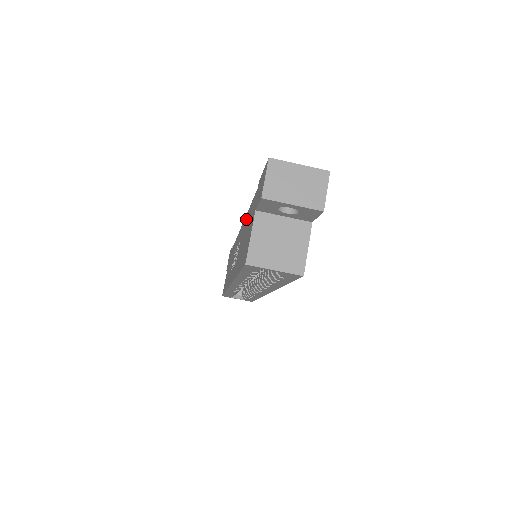
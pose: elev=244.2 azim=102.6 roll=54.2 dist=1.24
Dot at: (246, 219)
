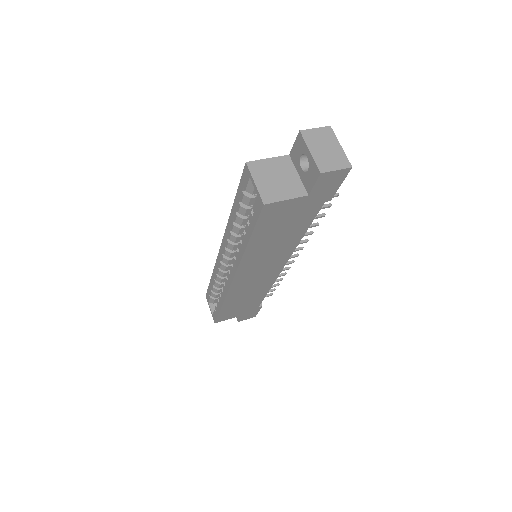
Dot at: occluded
